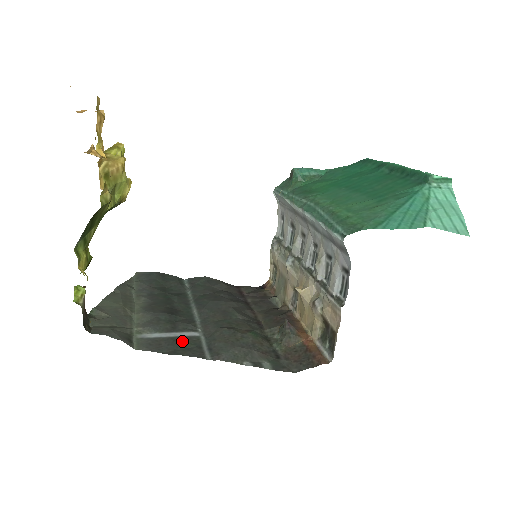
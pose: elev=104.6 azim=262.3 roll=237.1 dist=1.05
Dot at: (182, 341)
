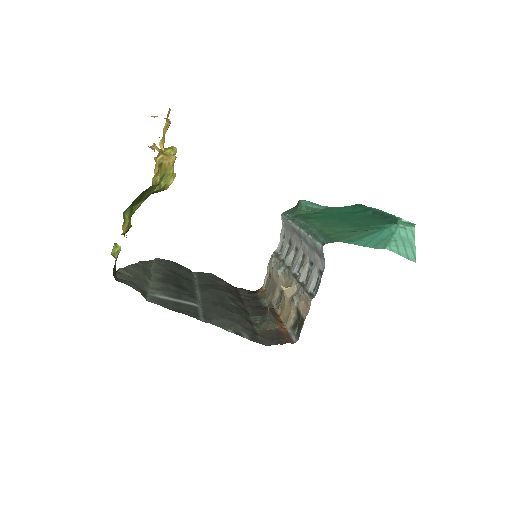
Dot at: (184, 306)
